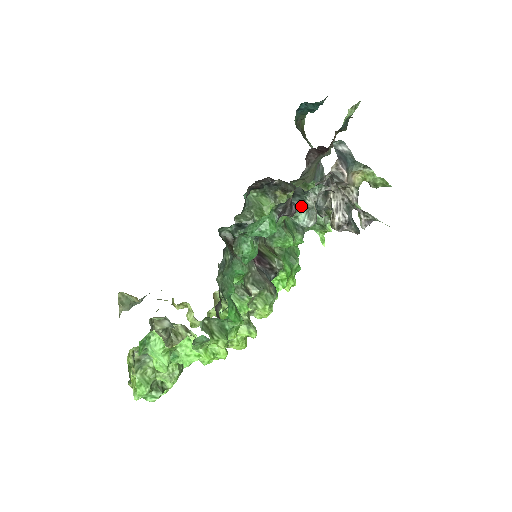
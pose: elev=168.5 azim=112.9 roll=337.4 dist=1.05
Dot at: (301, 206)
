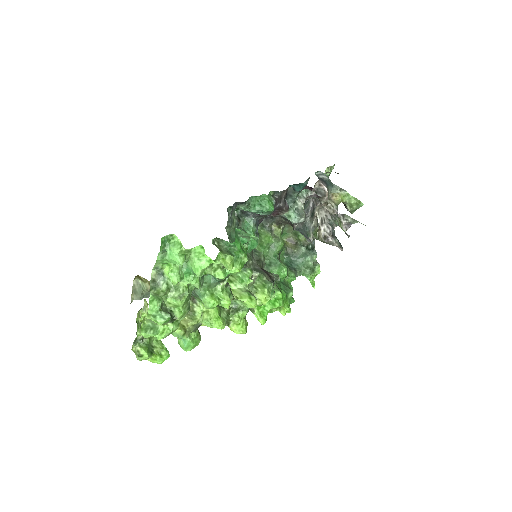
Dot at: (293, 208)
